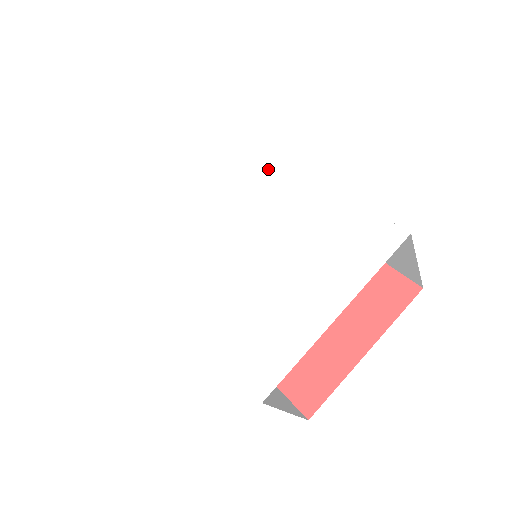
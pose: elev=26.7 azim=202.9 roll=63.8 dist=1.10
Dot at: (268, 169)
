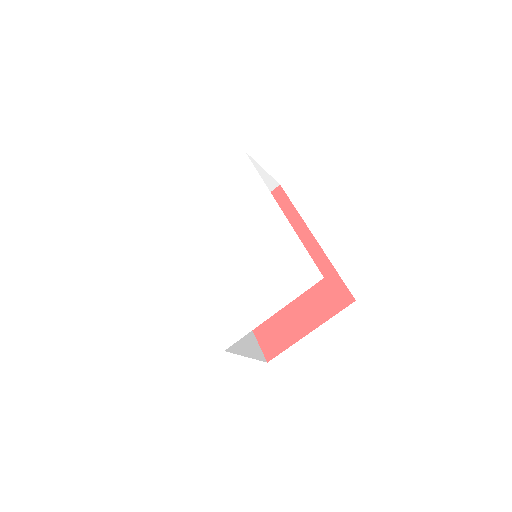
Dot at: (265, 207)
